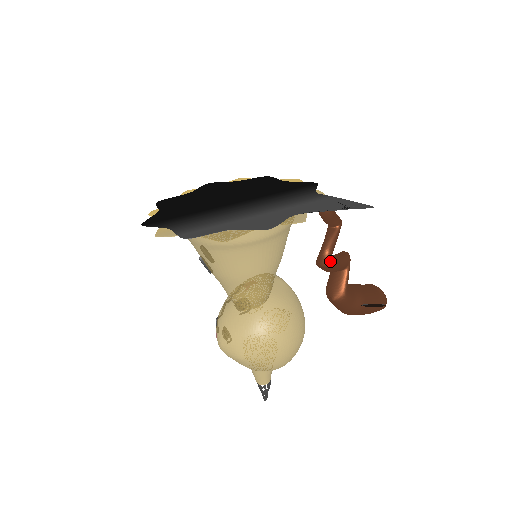
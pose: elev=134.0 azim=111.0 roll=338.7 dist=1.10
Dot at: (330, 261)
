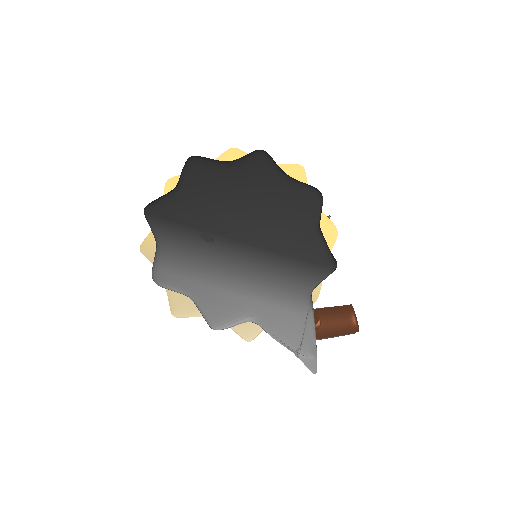
Dot at: occluded
